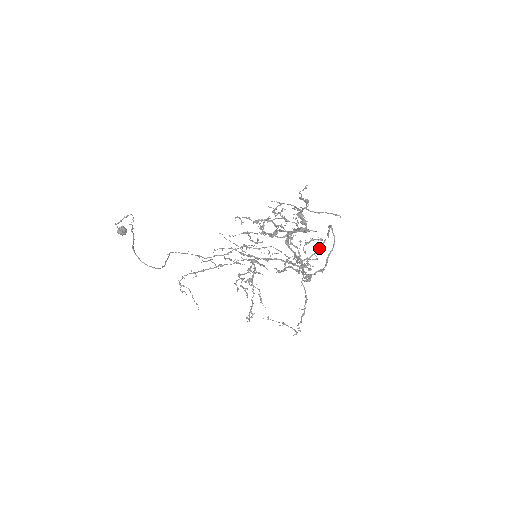
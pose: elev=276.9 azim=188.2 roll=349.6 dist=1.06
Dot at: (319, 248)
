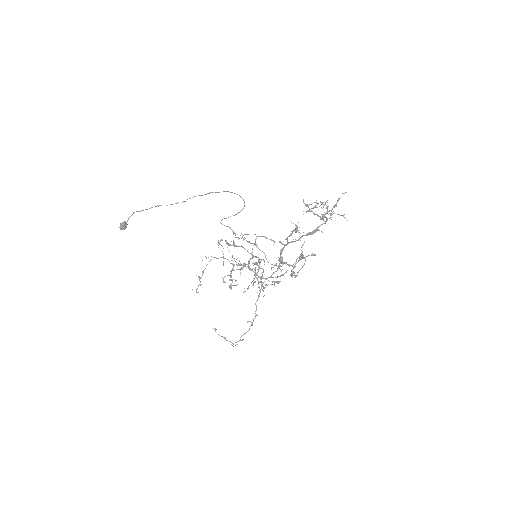
Dot at: (282, 275)
